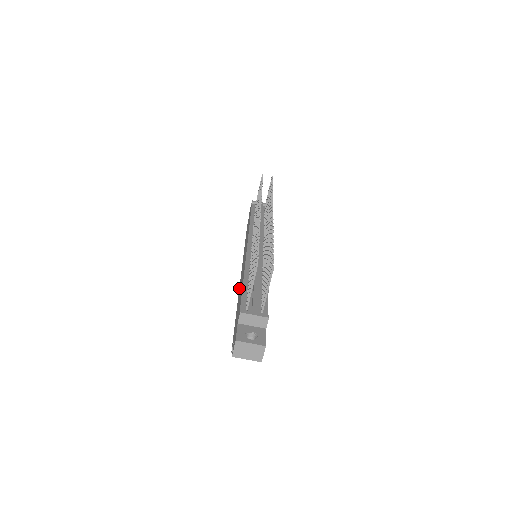
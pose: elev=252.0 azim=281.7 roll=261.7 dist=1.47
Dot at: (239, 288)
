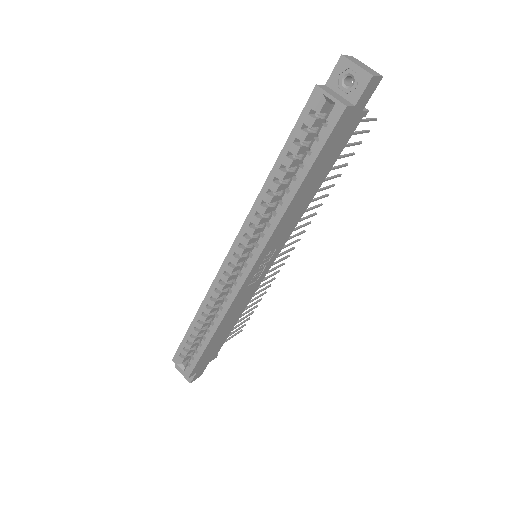
Dot at: (250, 214)
